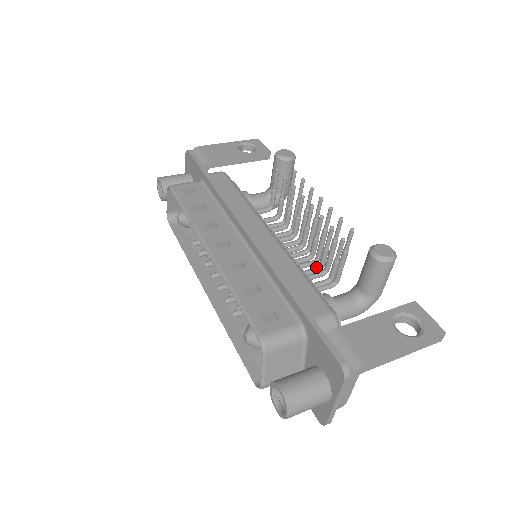
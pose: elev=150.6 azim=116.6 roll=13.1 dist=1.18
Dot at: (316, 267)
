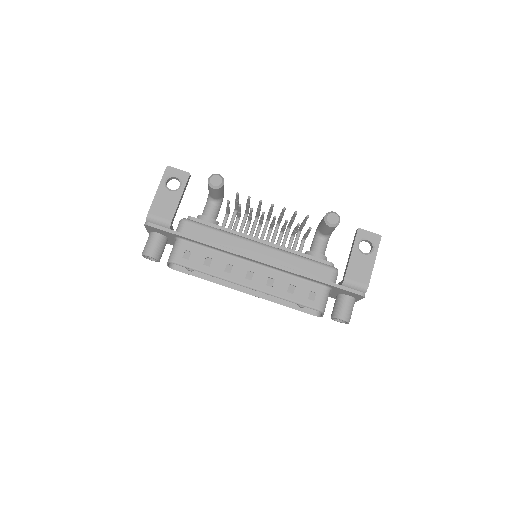
Dot at: (292, 237)
